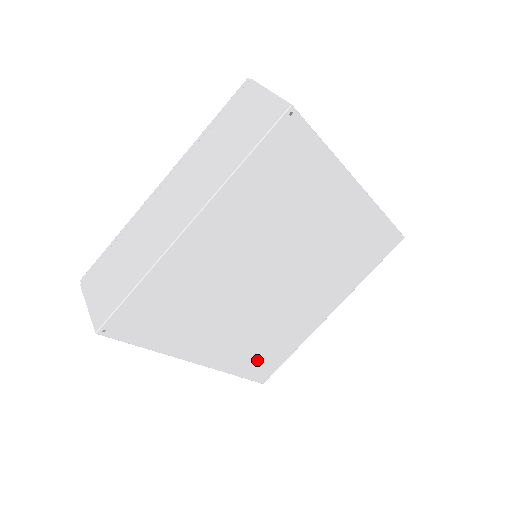
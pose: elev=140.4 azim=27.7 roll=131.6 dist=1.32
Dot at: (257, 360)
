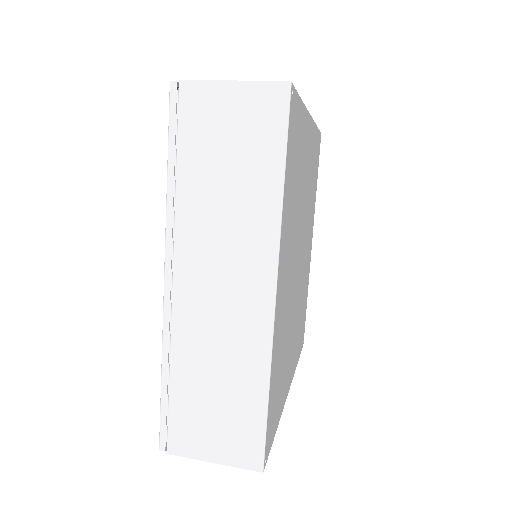
Dot at: (301, 334)
